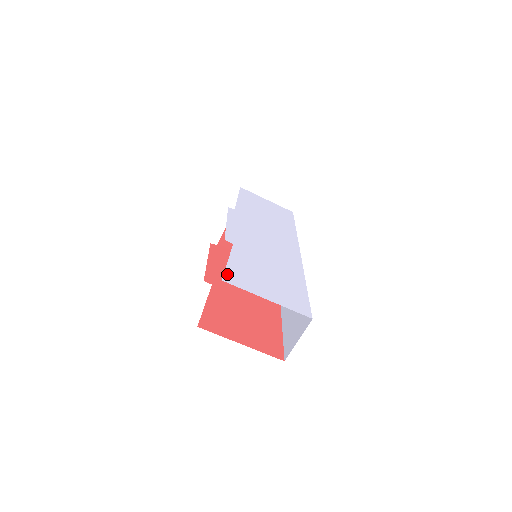
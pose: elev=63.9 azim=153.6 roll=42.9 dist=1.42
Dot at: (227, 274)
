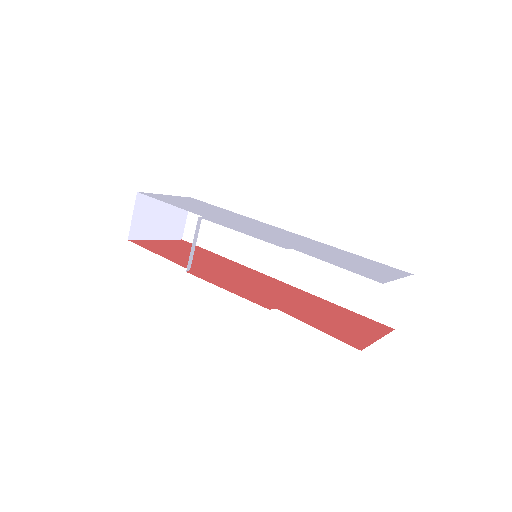
Dot at: (366, 276)
